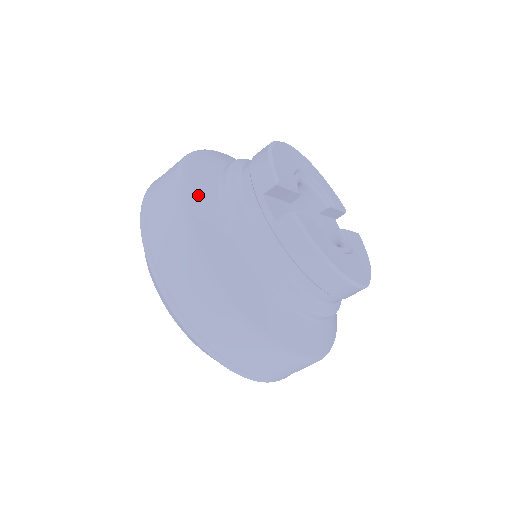
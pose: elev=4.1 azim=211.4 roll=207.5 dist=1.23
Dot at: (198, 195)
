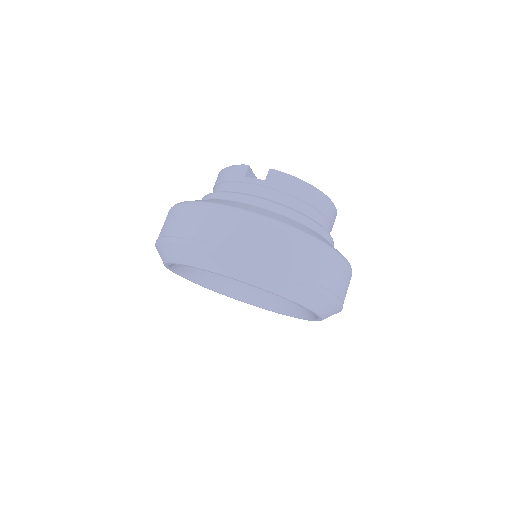
Dot at: (206, 200)
